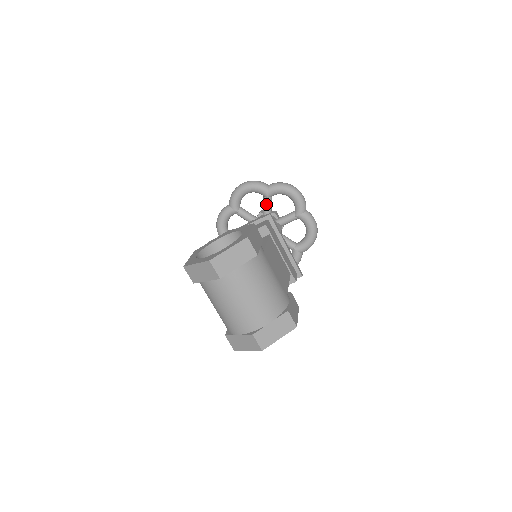
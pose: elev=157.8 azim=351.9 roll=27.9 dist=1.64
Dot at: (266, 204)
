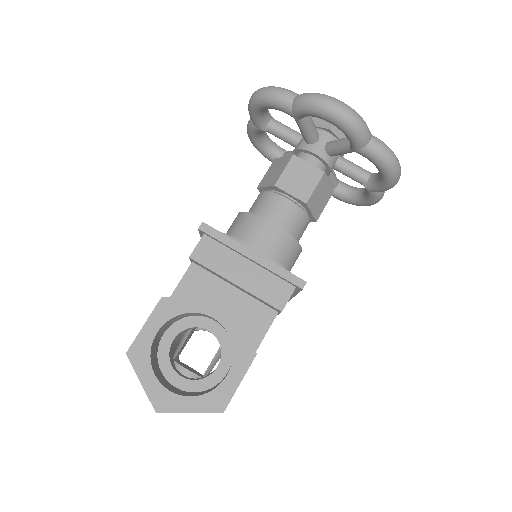
Dot at: (343, 150)
